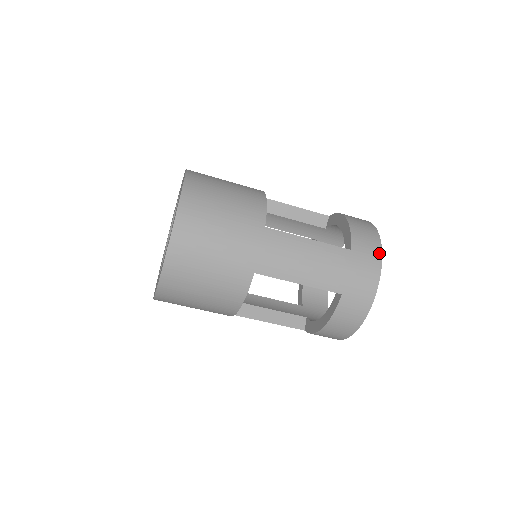
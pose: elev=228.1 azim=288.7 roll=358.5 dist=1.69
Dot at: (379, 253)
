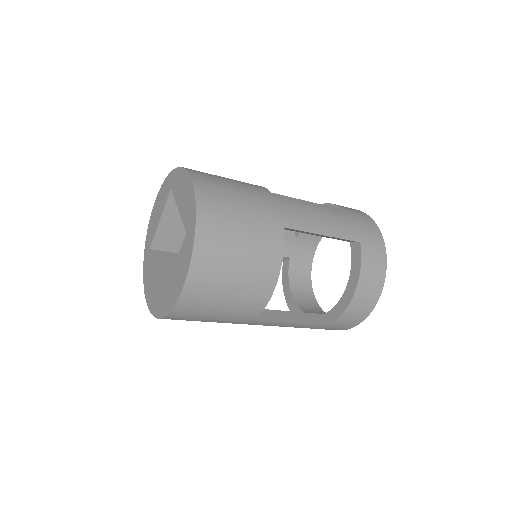
Dot at: (355, 325)
